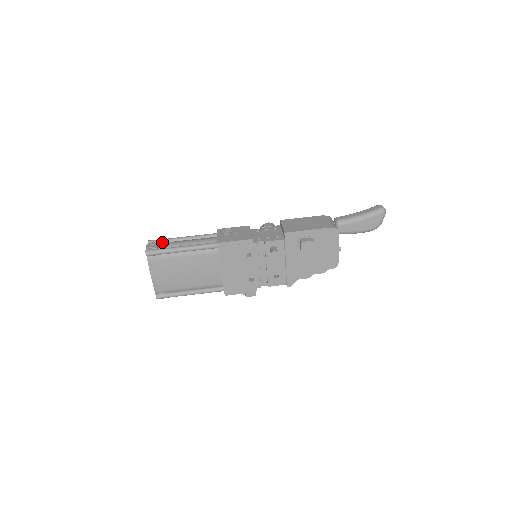
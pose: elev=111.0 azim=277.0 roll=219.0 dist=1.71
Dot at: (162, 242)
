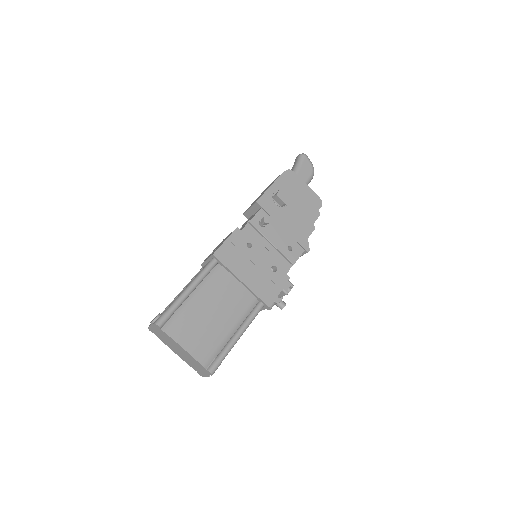
Dot at: occluded
